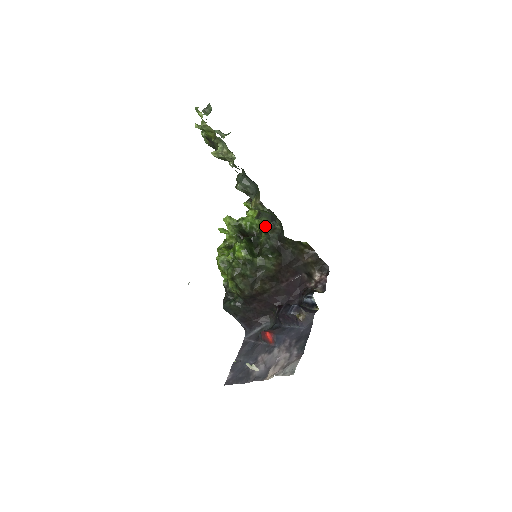
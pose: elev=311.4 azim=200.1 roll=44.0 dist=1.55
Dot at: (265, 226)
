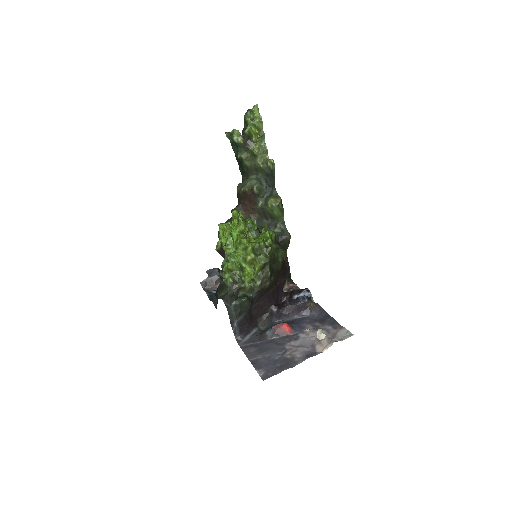
Dot at: occluded
